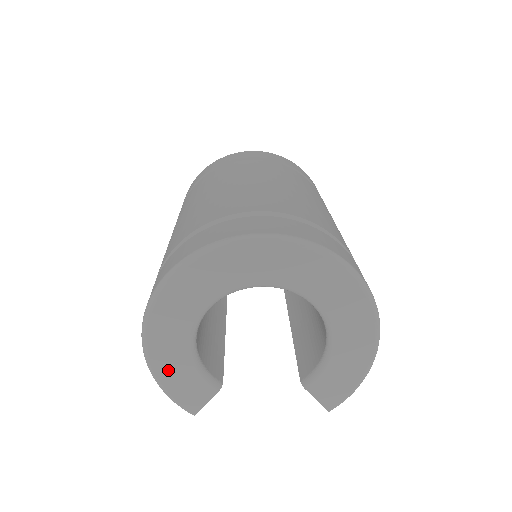
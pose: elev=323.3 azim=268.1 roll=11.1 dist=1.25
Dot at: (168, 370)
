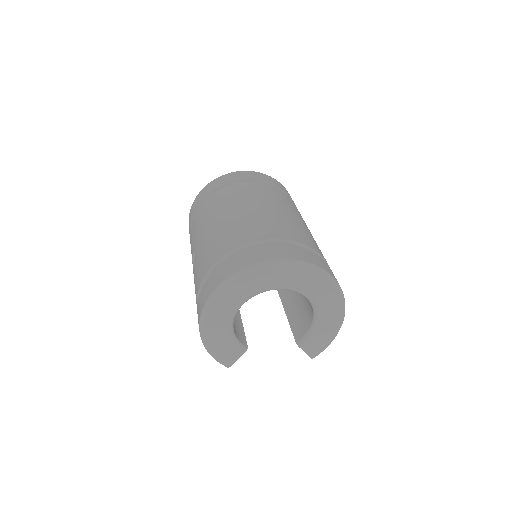
Dot at: (215, 341)
